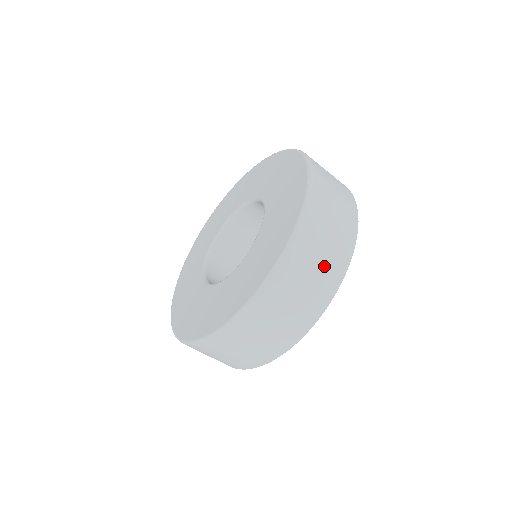
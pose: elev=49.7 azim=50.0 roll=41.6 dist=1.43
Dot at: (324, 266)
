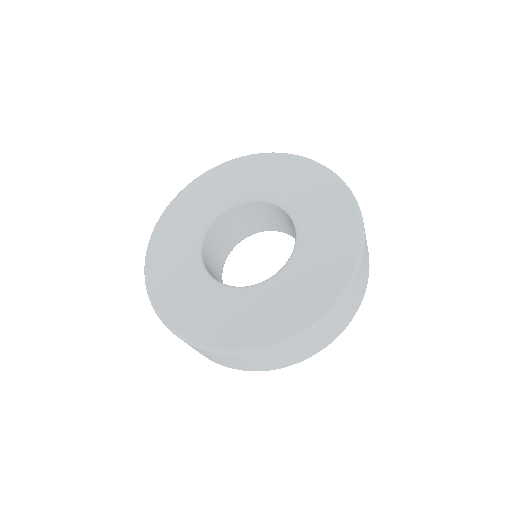
Dot at: (361, 289)
